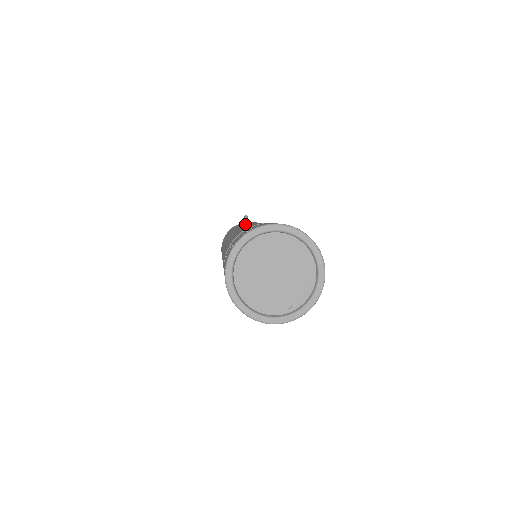
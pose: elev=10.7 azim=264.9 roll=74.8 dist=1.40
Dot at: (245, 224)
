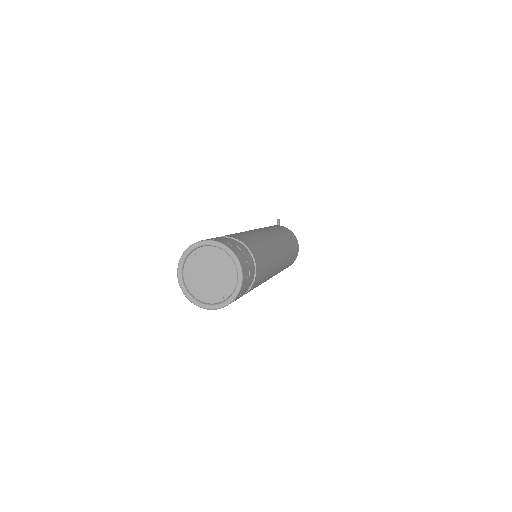
Dot at: occluded
